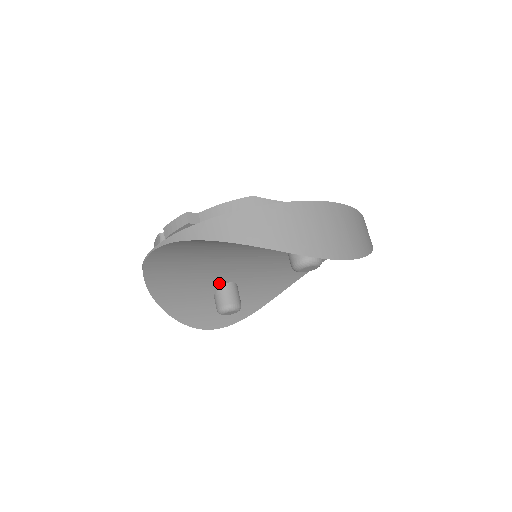
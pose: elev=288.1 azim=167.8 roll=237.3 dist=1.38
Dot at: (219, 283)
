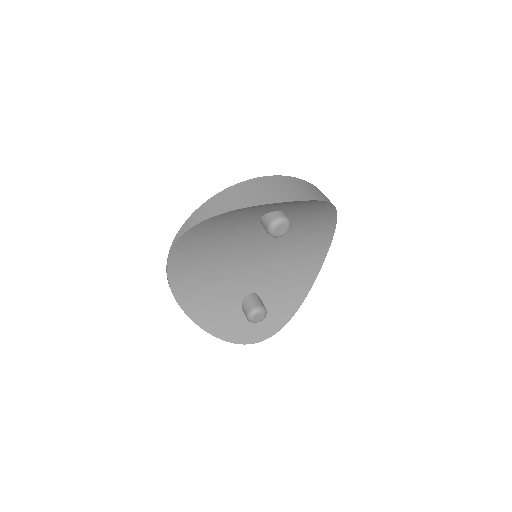
Dot at: (241, 295)
